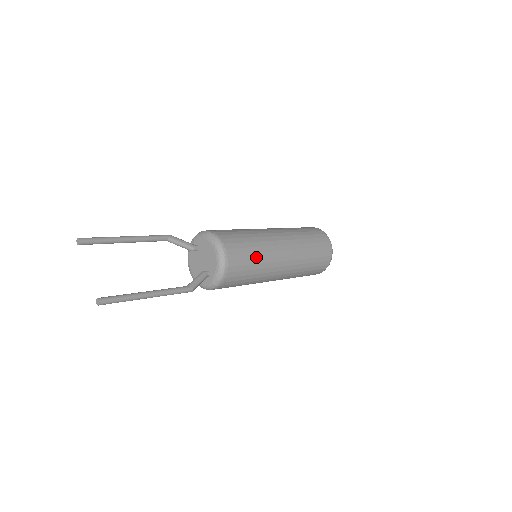
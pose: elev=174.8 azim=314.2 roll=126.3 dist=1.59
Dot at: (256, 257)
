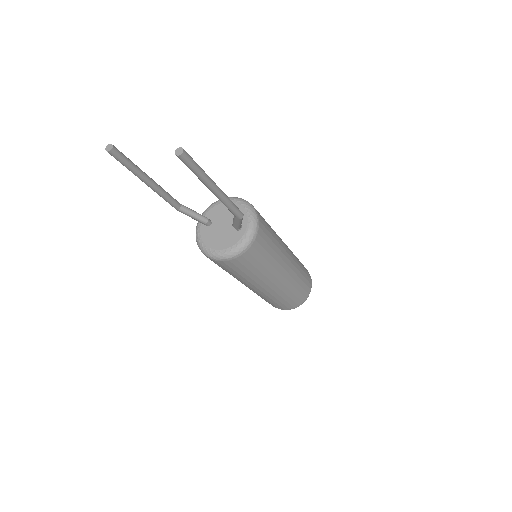
Dot at: occluded
